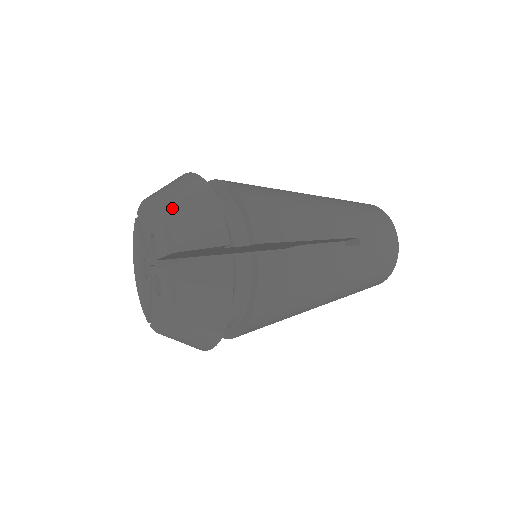
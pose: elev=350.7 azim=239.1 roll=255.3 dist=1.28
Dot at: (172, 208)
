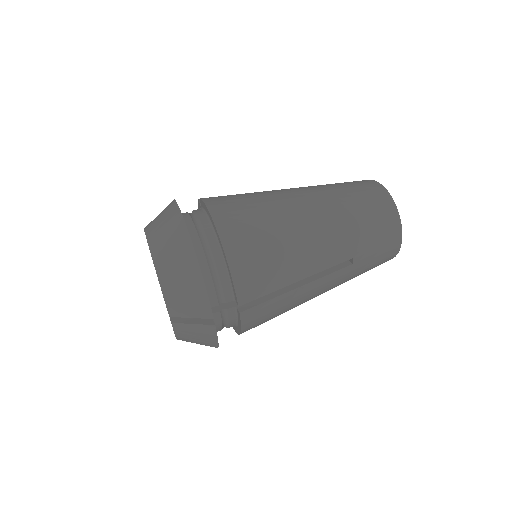
Dot at: (165, 277)
